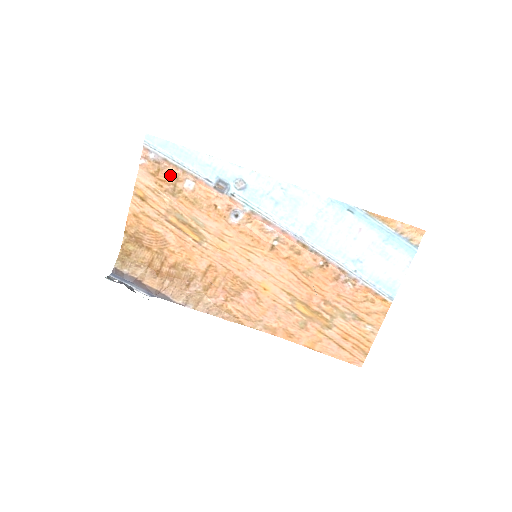
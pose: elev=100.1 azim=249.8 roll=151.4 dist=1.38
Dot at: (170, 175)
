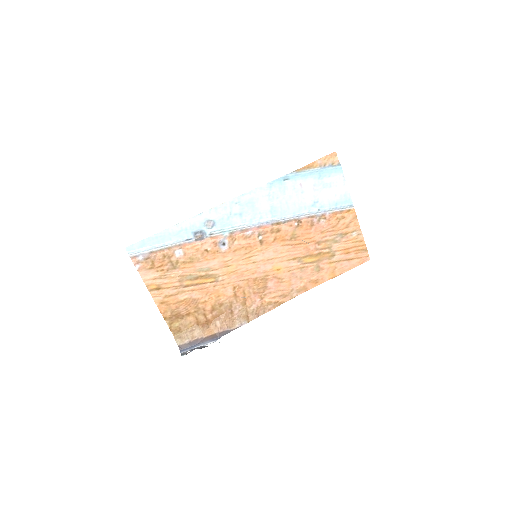
Dot at: (162, 259)
